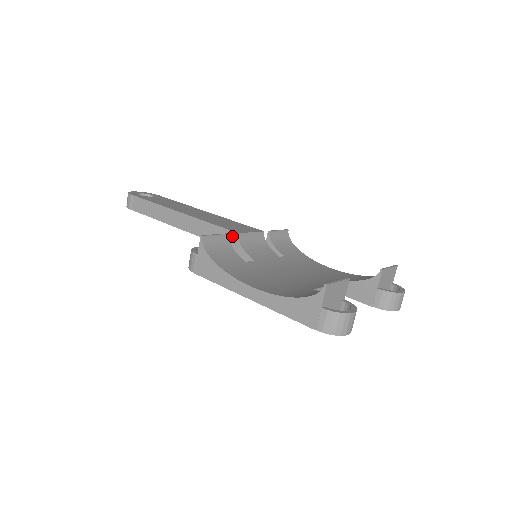
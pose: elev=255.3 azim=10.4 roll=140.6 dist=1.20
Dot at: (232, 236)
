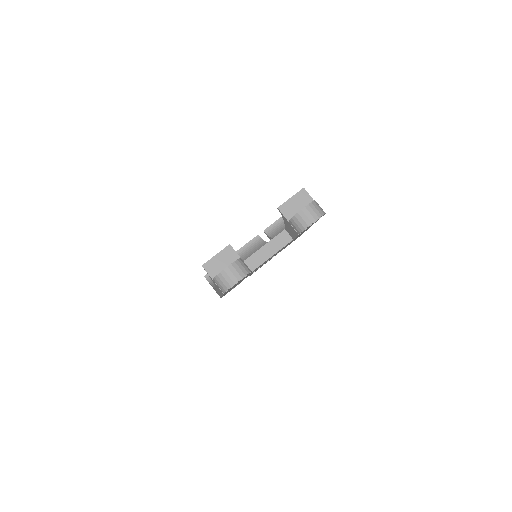
Dot at: occluded
